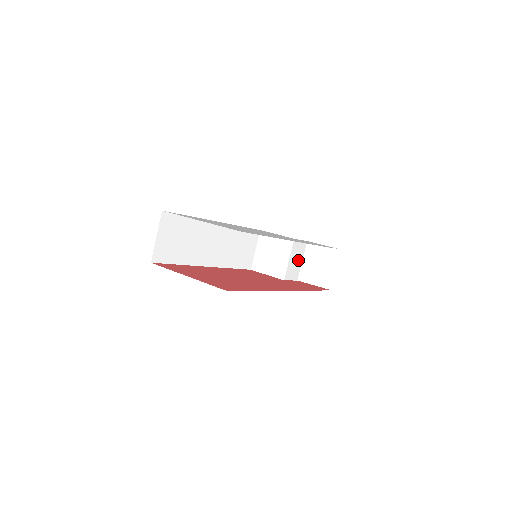
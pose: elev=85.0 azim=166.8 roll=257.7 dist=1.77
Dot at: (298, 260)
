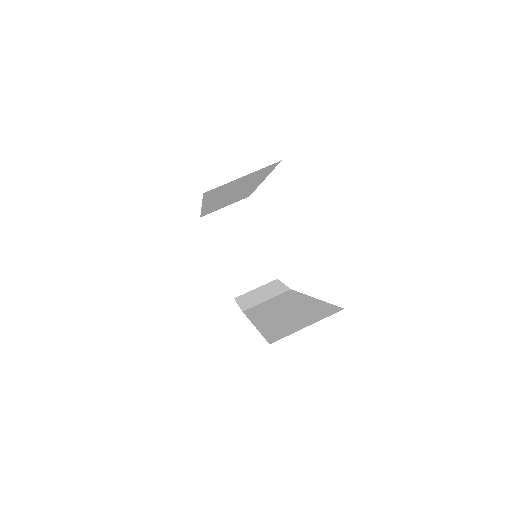
Dot at: occluded
